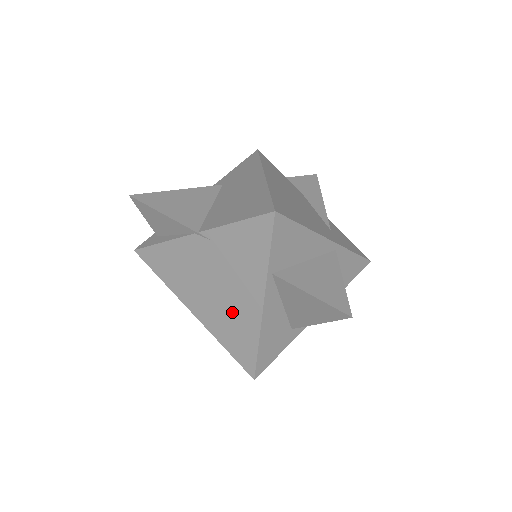
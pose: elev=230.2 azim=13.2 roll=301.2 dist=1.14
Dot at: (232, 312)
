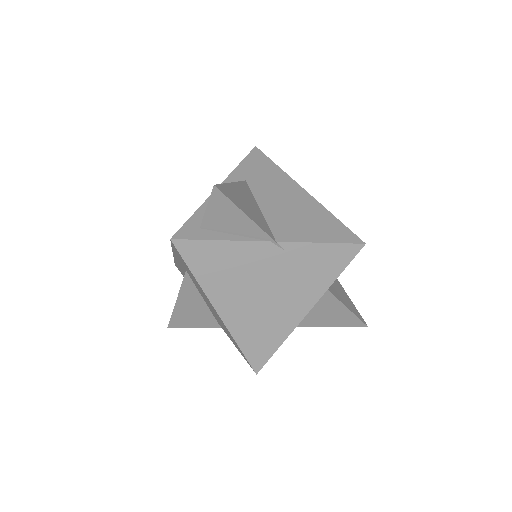
Dot at: (269, 316)
